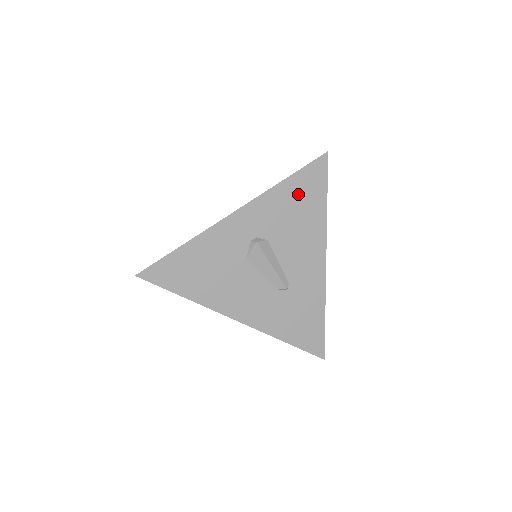
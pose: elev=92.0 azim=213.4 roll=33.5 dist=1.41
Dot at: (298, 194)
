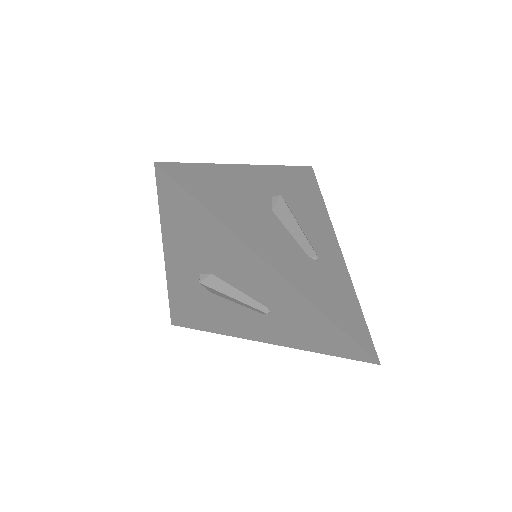
Dot at: (300, 182)
